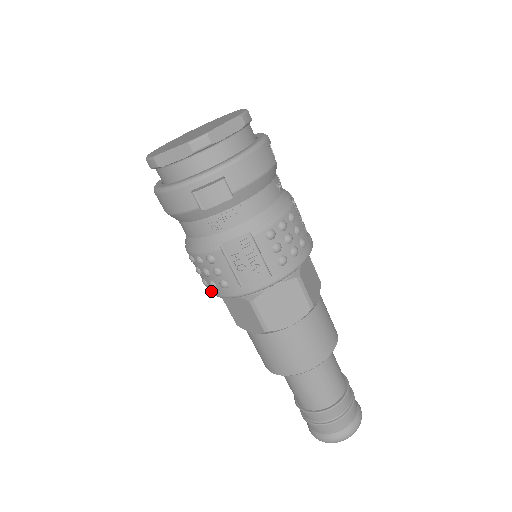
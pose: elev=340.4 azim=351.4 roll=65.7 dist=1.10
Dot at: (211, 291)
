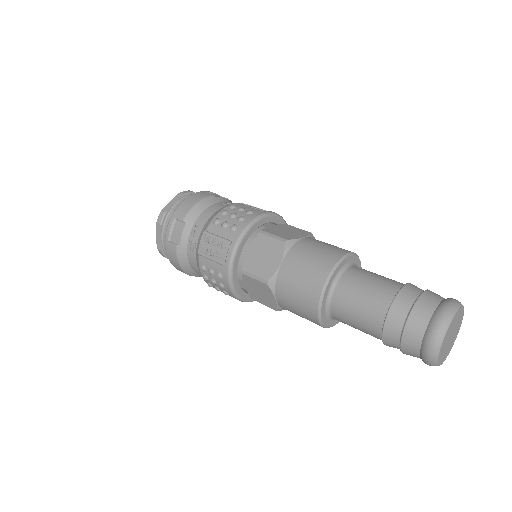
Dot at: (231, 294)
